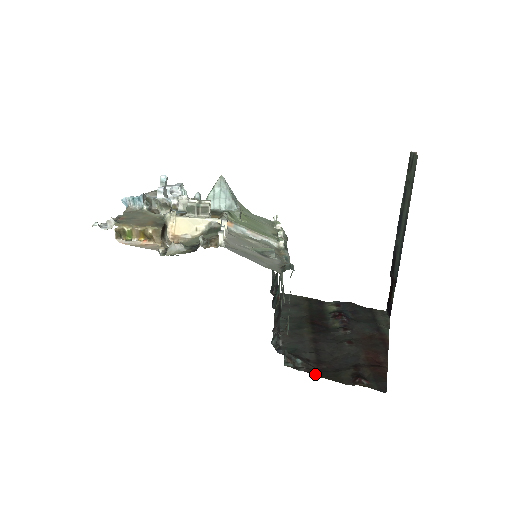
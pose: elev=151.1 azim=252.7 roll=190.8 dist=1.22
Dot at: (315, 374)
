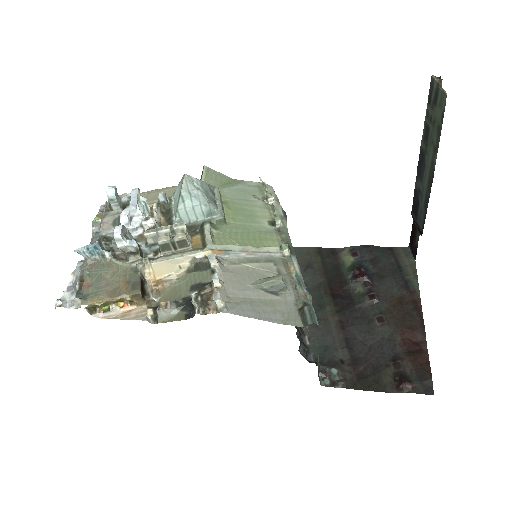
Dot at: (355, 387)
